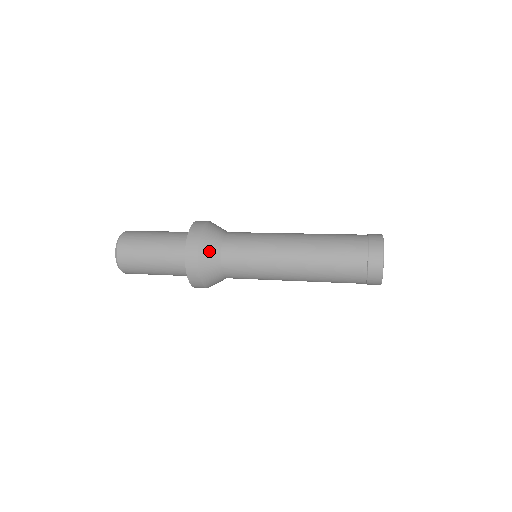
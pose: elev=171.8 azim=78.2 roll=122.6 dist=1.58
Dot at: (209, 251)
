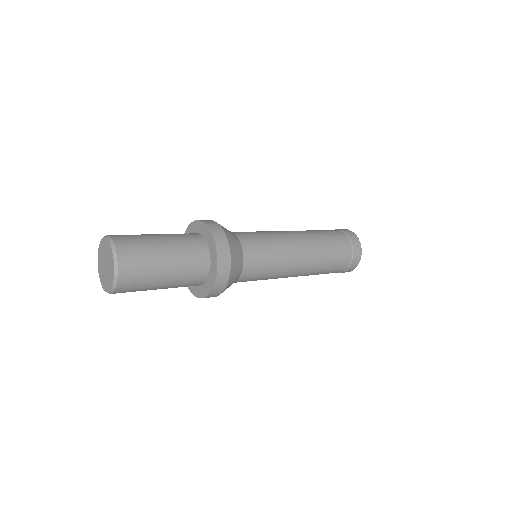
Dot at: (237, 257)
